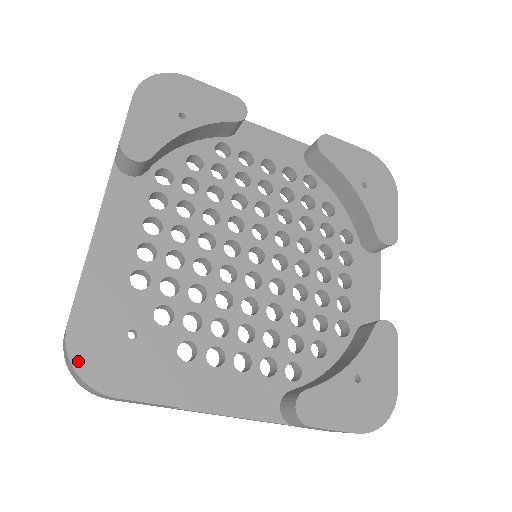
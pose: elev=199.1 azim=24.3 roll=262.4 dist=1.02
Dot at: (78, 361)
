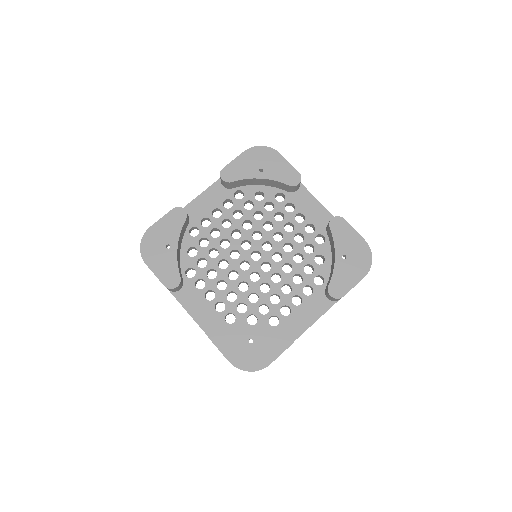
Dot at: (144, 242)
